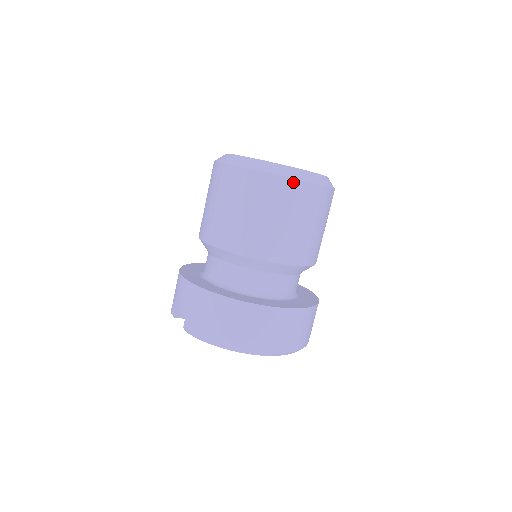
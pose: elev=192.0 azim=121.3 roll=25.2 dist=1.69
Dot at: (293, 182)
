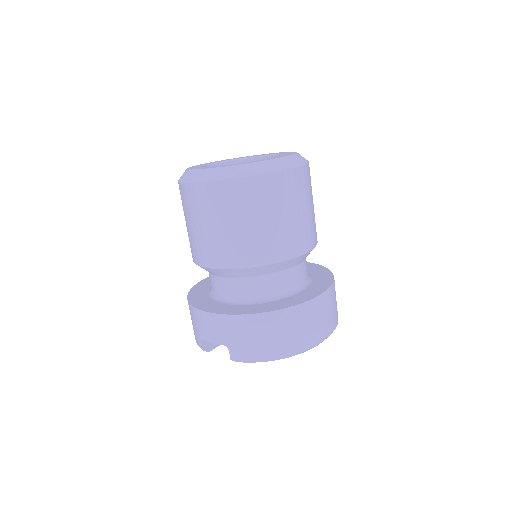
Dot at: (283, 174)
